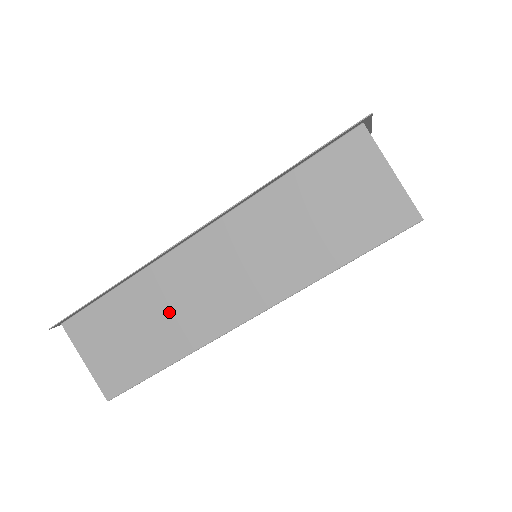
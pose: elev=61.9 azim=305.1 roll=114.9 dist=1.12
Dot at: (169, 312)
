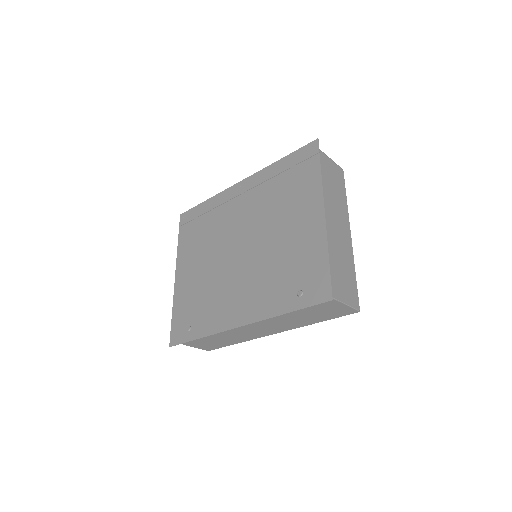
Dot at: (233, 336)
